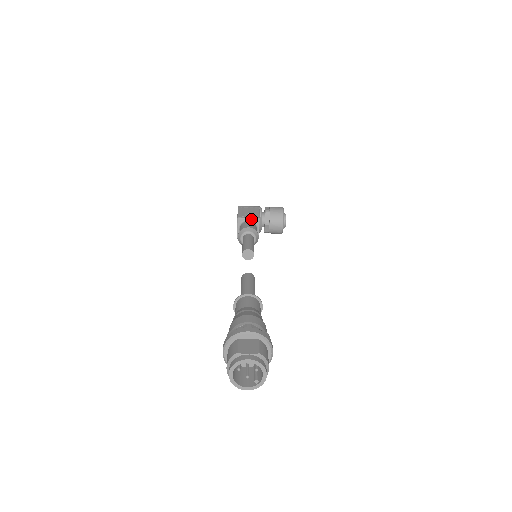
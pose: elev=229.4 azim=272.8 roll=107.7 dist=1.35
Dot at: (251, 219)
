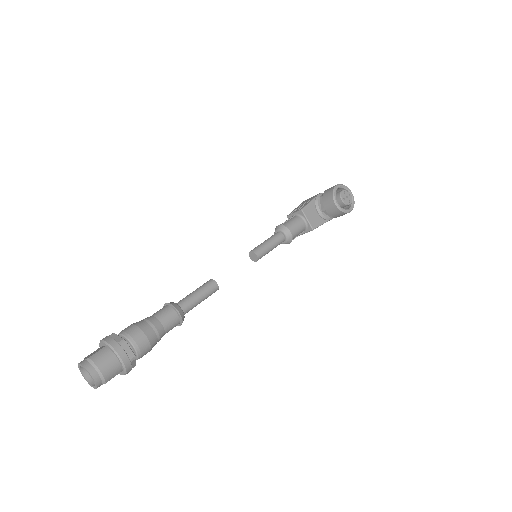
Dot at: (296, 213)
